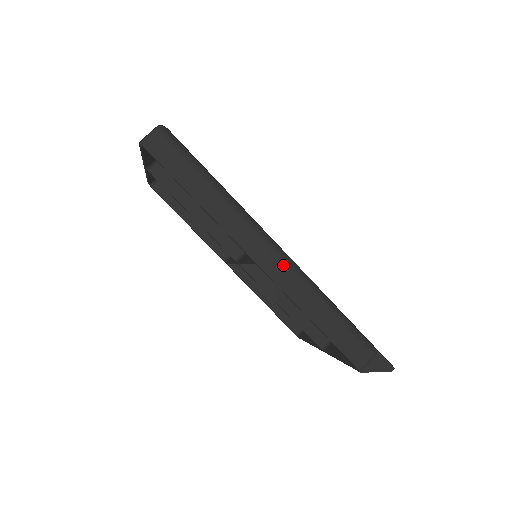
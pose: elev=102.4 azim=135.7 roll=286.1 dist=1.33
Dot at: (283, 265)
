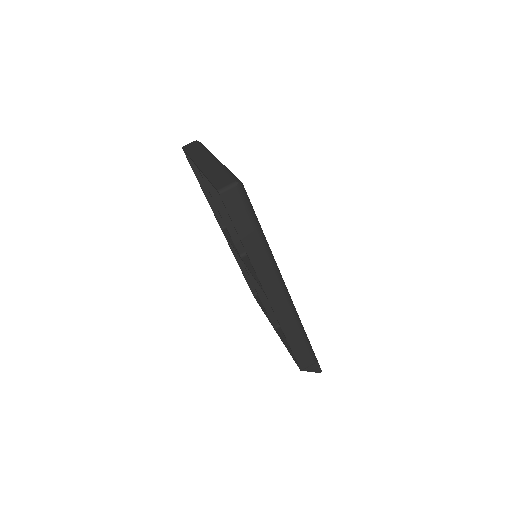
Dot at: (283, 300)
